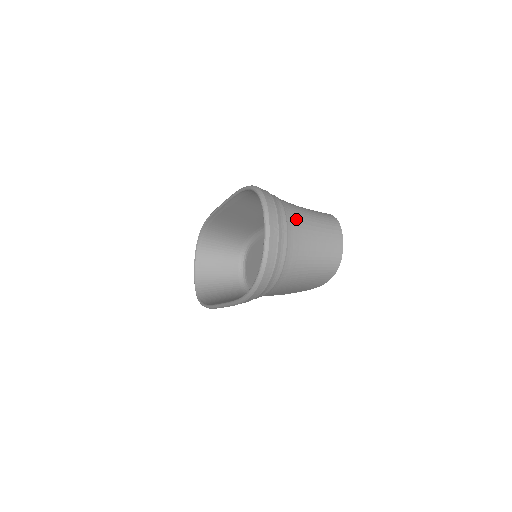
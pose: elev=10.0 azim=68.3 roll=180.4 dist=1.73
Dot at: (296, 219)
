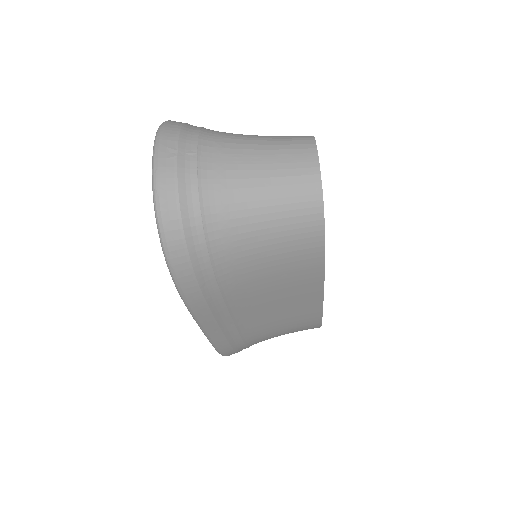
Dot at: (222, 139)
